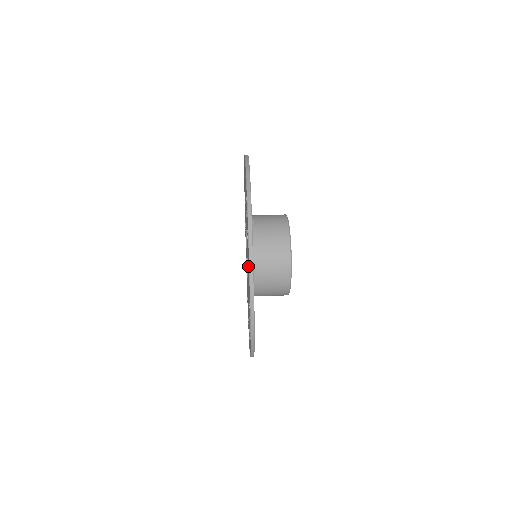
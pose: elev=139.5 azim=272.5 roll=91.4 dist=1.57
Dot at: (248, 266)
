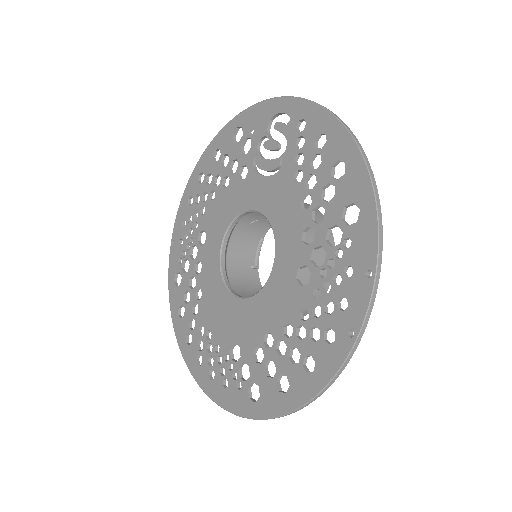
Dot at: (332, 210)
